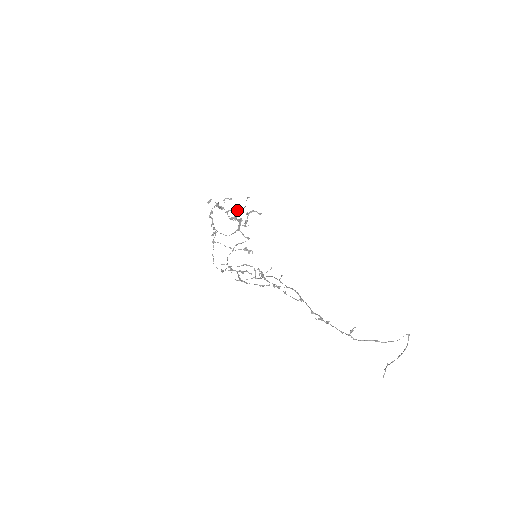
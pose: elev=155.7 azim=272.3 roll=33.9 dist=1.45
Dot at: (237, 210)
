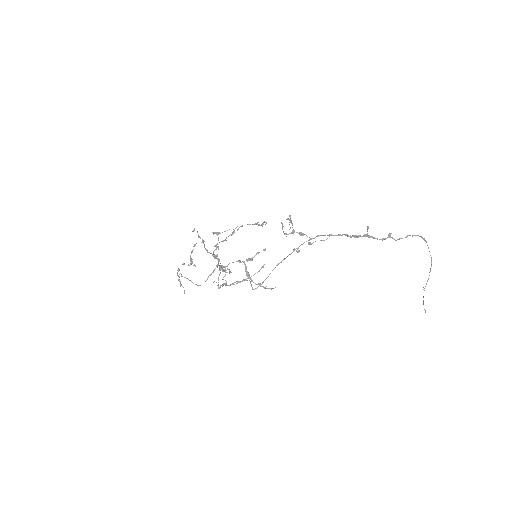
Dot at: (213, 254)
